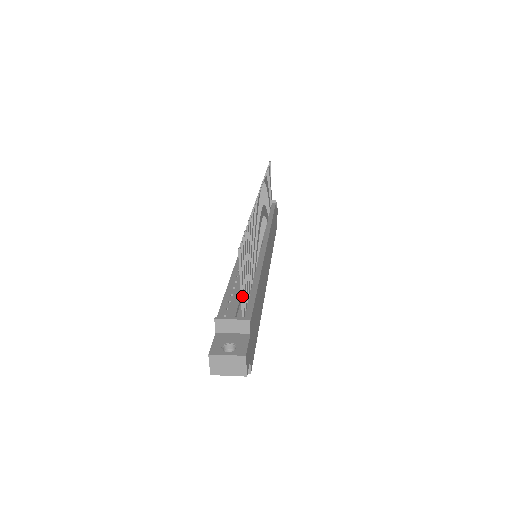
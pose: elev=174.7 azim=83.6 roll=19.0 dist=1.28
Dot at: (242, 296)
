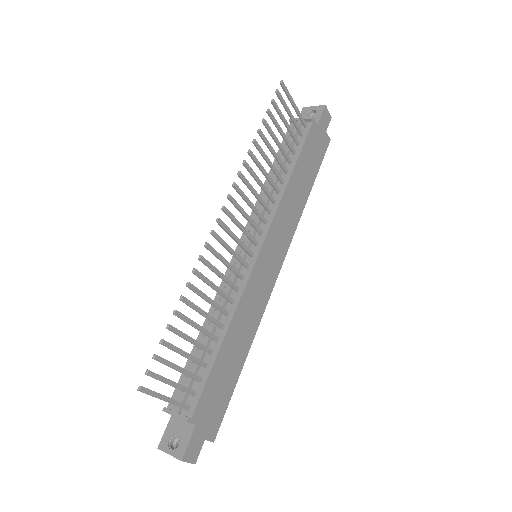
Dot at: (173, 404)
